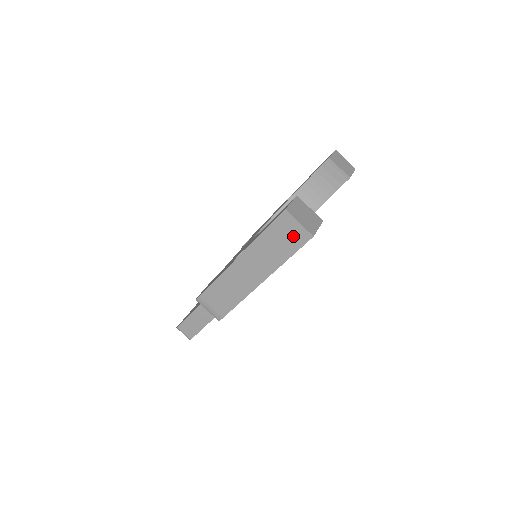
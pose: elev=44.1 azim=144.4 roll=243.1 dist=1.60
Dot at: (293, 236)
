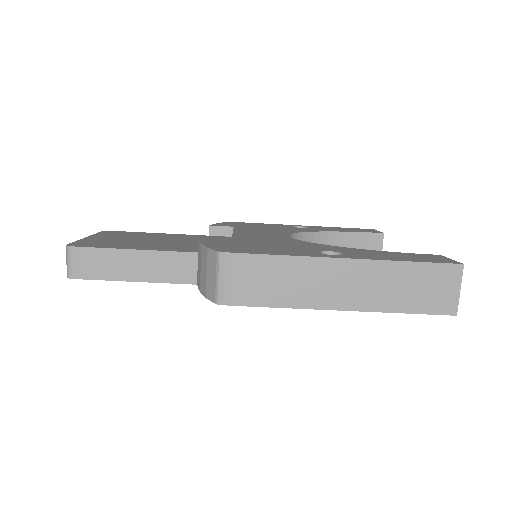
Dot at: (438, 296)
